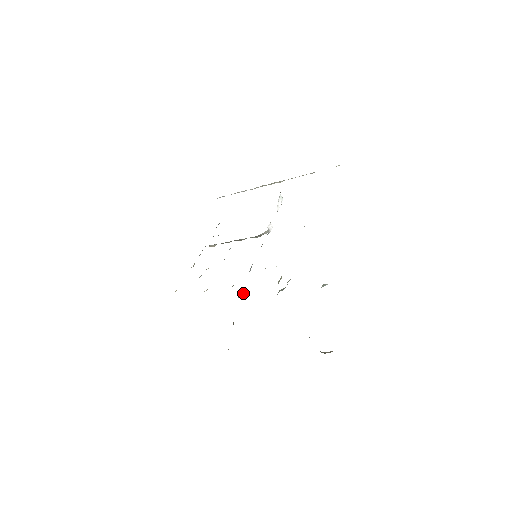
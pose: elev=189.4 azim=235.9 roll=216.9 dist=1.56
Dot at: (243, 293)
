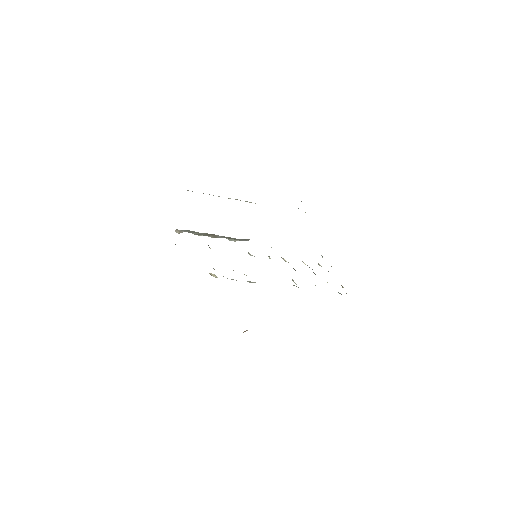
Dot at: occluded
